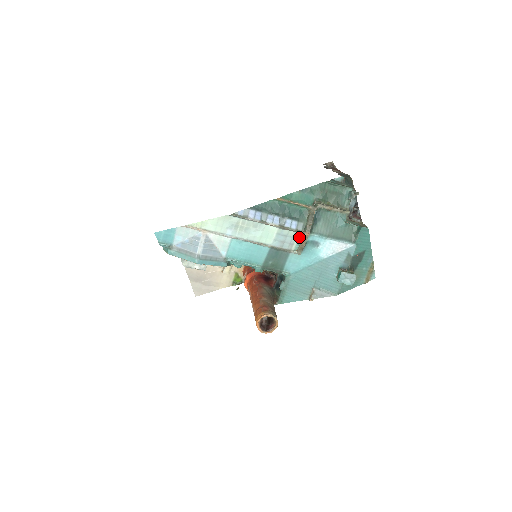
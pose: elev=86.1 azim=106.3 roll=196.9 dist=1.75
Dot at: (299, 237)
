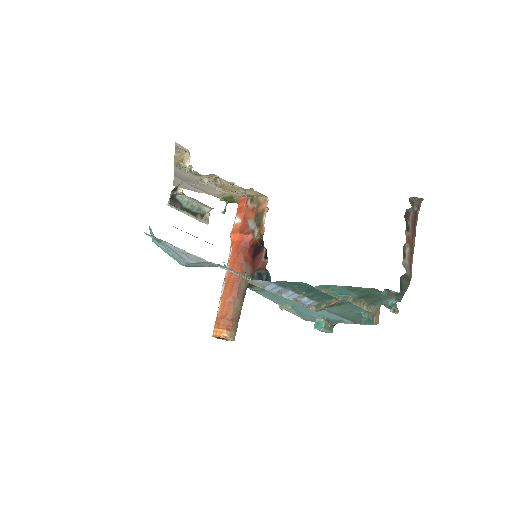
Dot at: occluded
